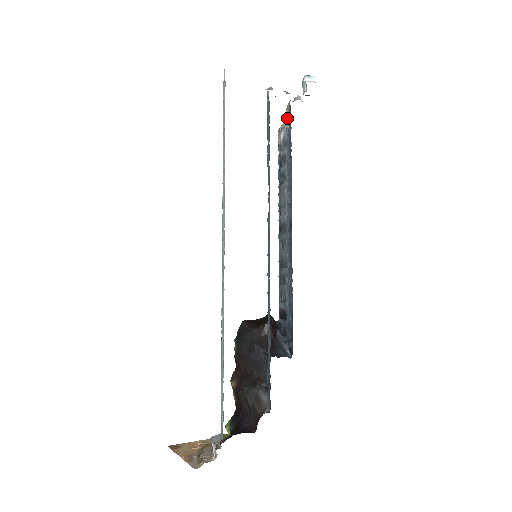
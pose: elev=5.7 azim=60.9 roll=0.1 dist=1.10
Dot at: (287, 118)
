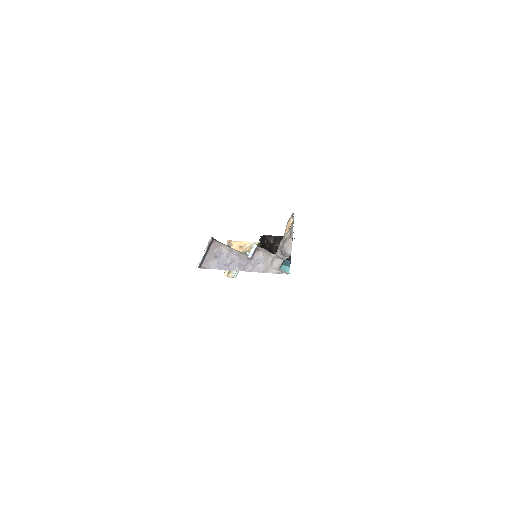
Dot at: occluded
